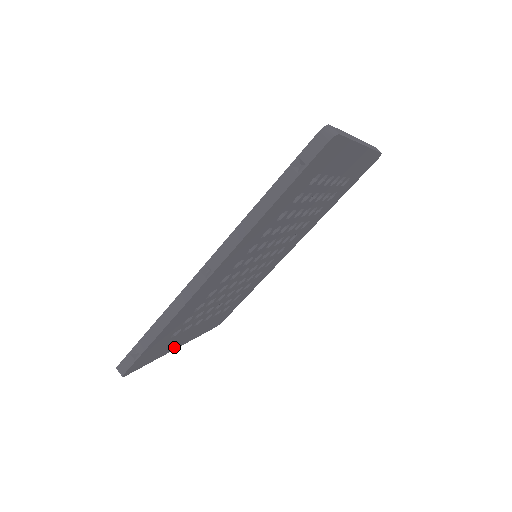
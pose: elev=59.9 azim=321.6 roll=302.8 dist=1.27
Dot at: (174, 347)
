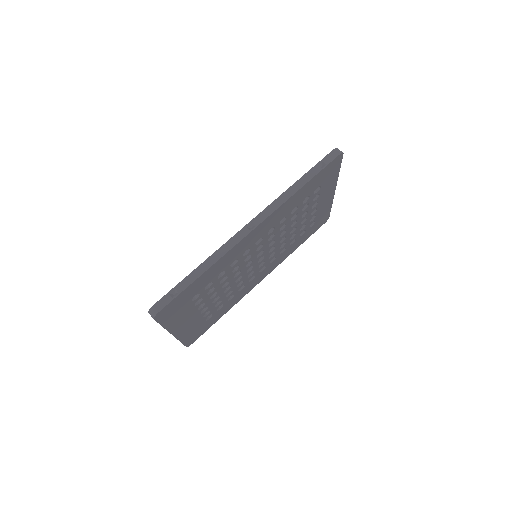
Dot at: (175, 328)
